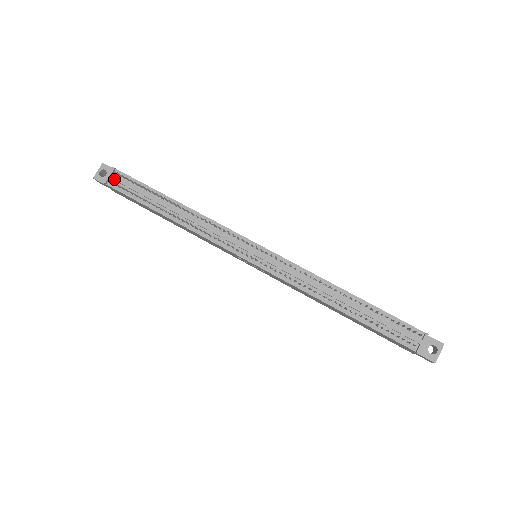
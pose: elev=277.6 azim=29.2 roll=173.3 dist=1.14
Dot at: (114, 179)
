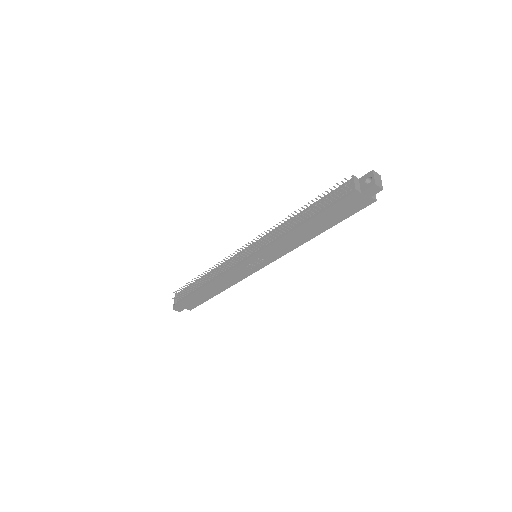
Dot at: (177, 297)
